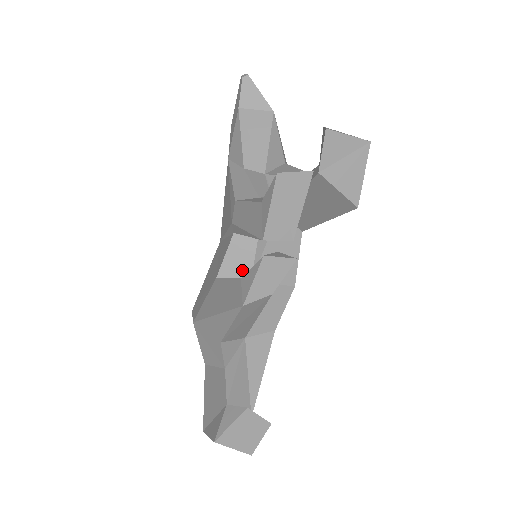
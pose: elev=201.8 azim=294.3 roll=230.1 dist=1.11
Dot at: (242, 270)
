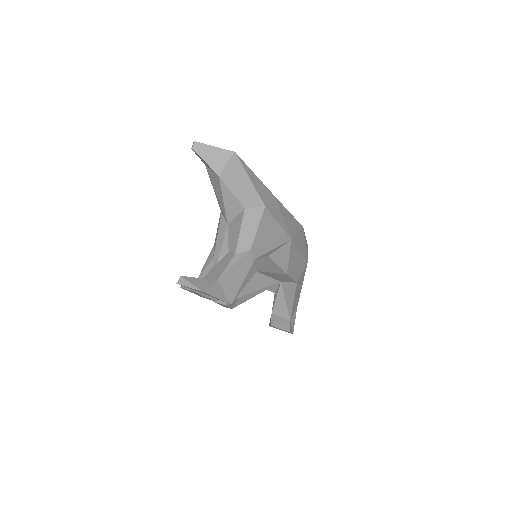
Dot at: occluded
